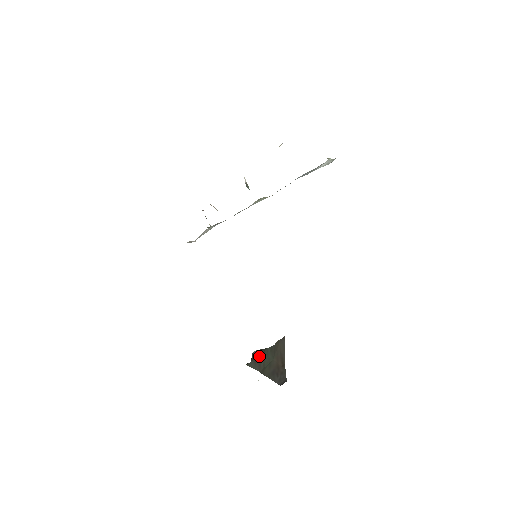
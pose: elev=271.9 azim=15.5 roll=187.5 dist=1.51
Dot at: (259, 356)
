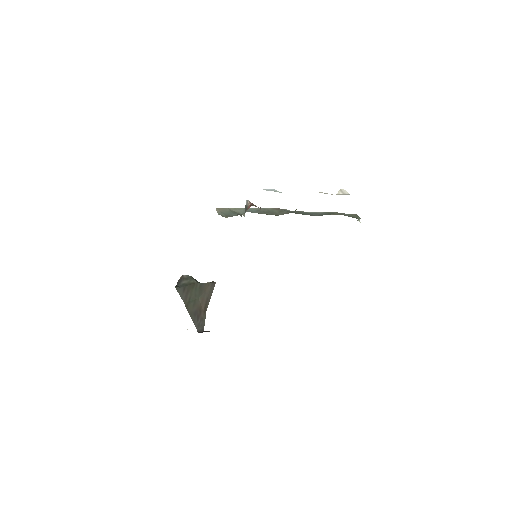
Dot at: (189, 286)
